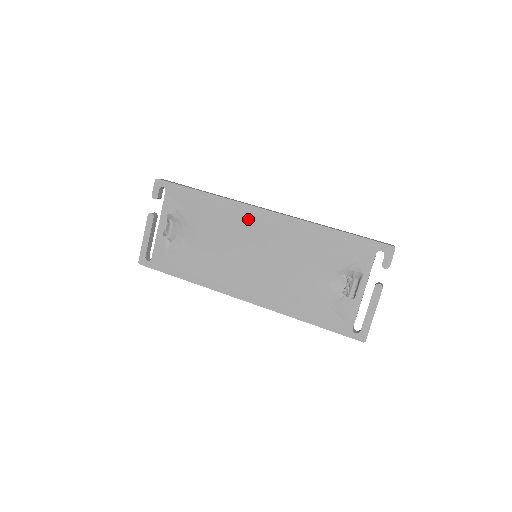
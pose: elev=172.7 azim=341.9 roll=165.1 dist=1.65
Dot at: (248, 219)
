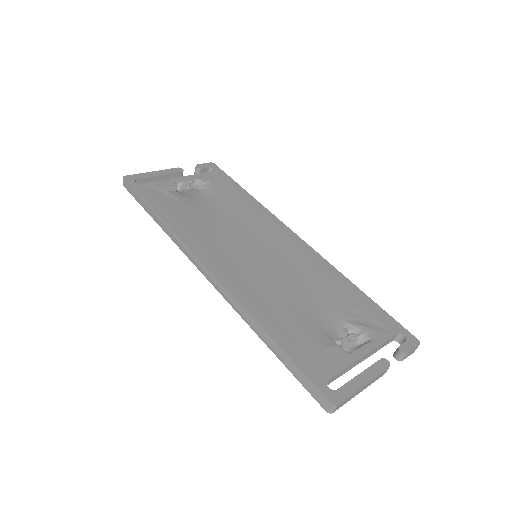
Dot at: (275, 230)
